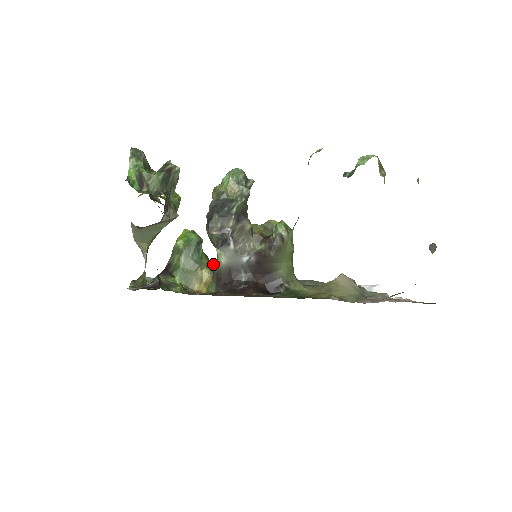
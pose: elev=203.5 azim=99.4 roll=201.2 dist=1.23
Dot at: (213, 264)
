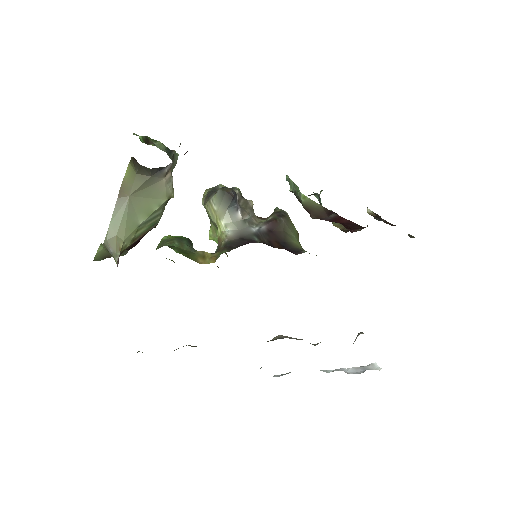
Dot at: occluded
